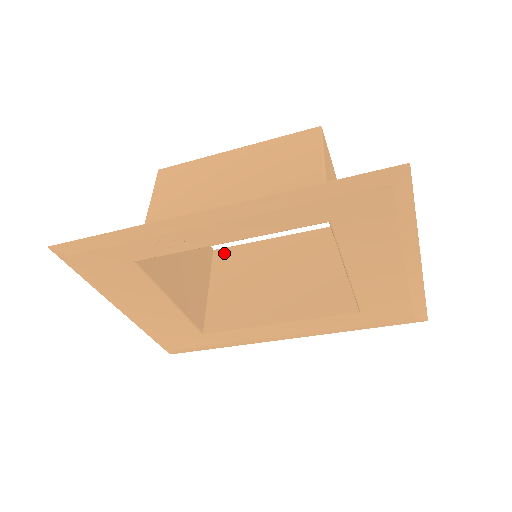
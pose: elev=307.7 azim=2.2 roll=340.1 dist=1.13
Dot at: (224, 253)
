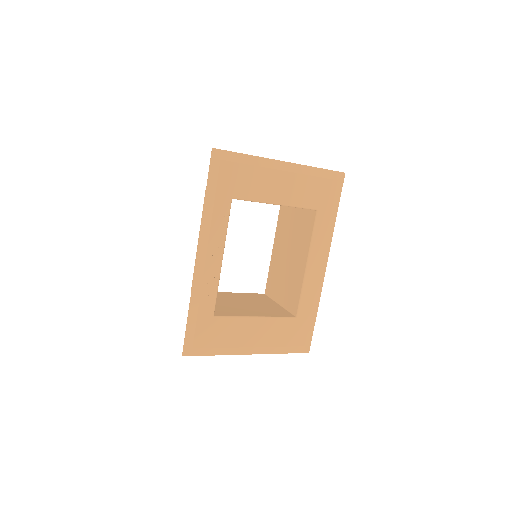
Dot at: (268, 287)
